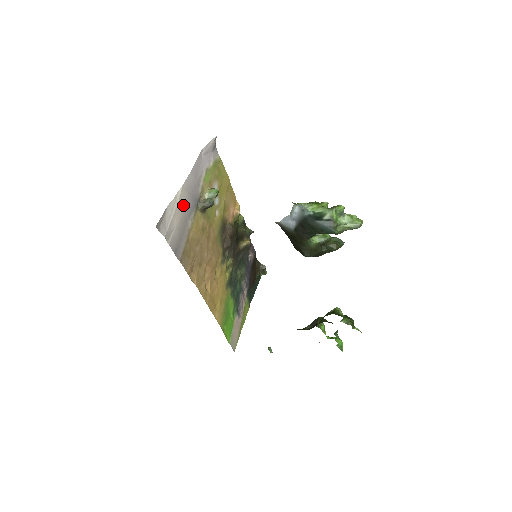
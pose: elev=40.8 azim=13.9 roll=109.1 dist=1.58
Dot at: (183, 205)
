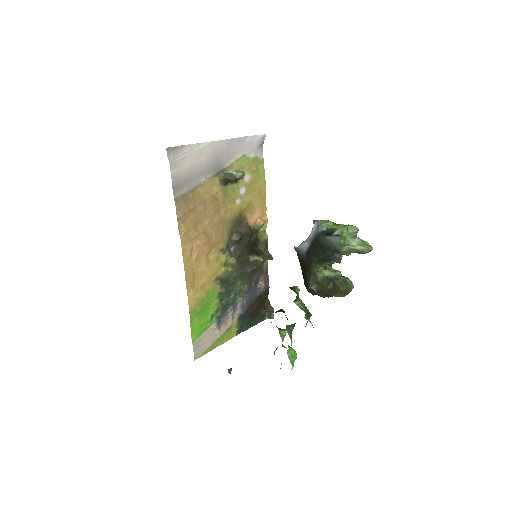
Dot at: (203, 157)
